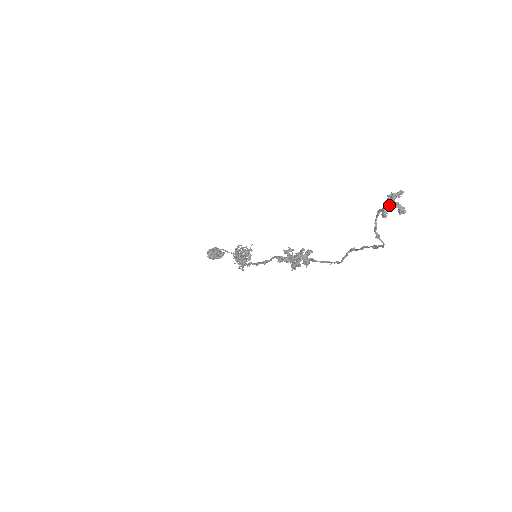
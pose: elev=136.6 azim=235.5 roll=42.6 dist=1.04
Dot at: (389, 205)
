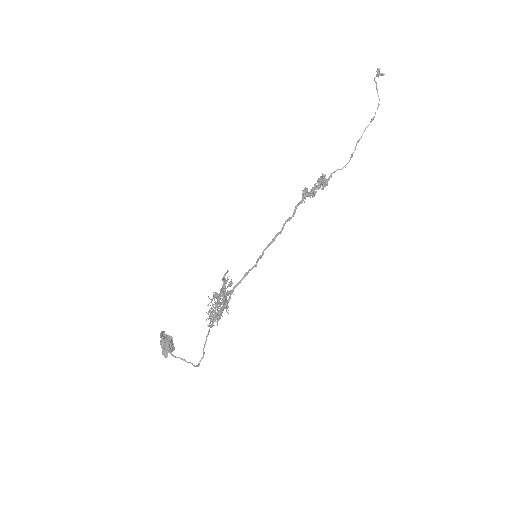
Dot at: (378, 71)
